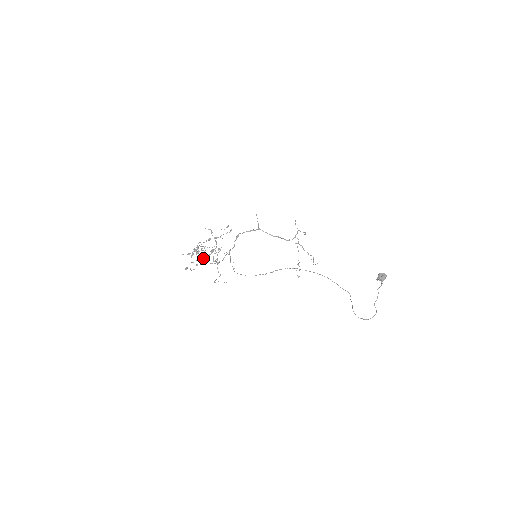
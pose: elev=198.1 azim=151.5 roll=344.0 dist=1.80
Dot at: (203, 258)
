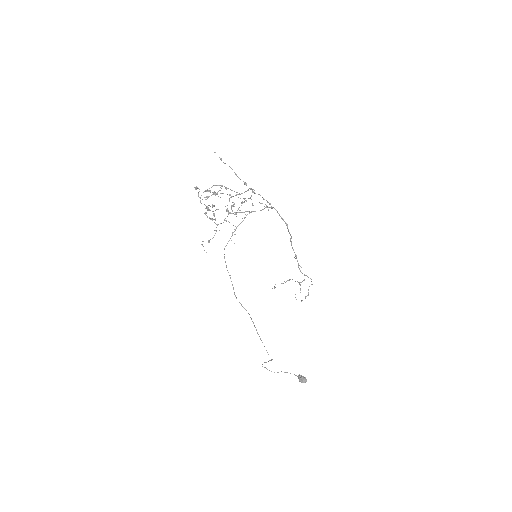
Dot at: occluded
